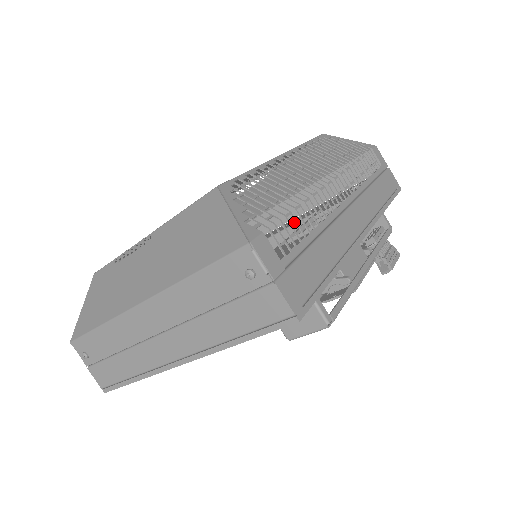
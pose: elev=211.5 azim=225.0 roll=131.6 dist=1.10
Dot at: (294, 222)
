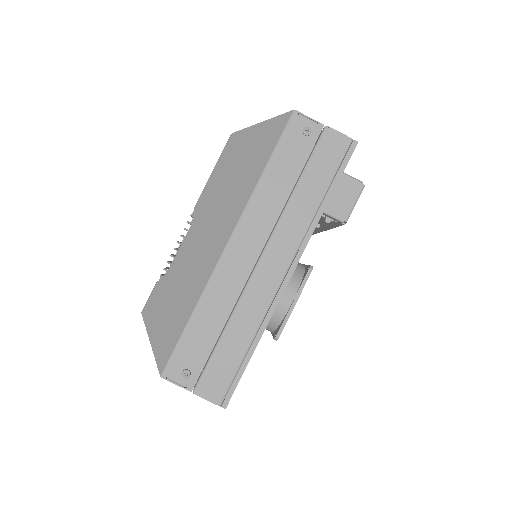
Dot at: occluded
